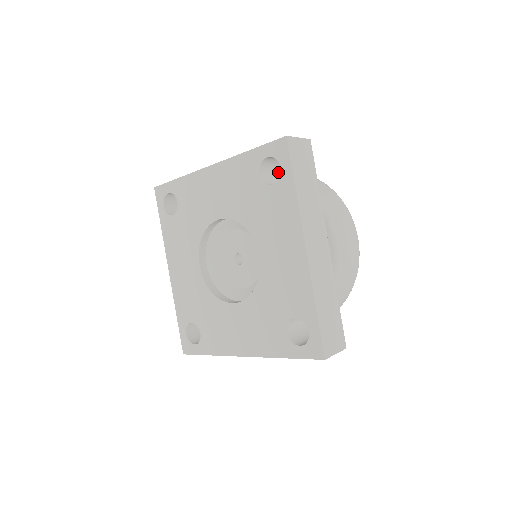
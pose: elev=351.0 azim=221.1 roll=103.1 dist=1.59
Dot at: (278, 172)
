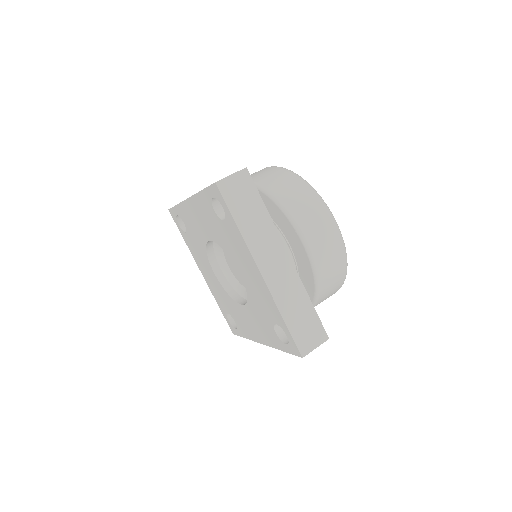
Dot at: occluded
